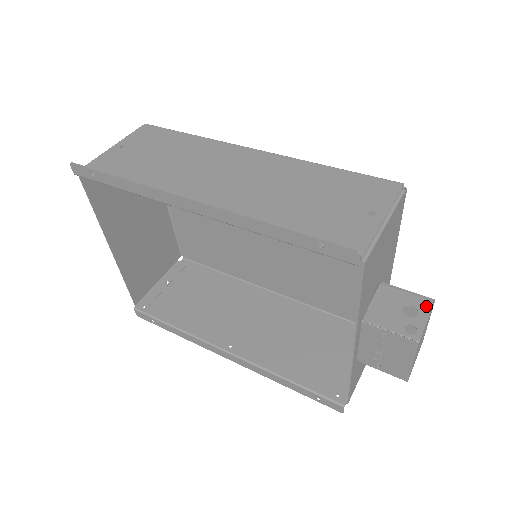
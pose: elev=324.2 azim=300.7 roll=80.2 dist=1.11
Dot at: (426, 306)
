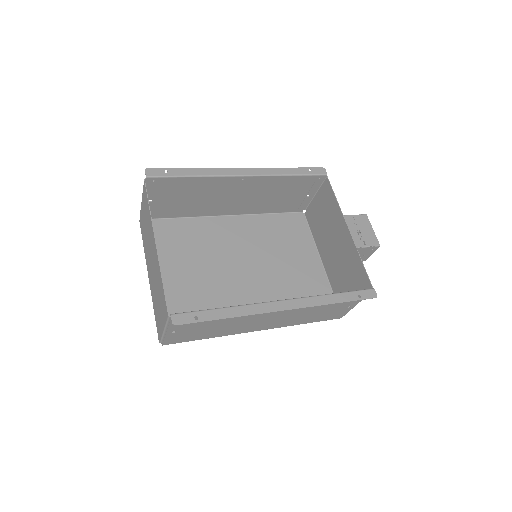
Dot at: occluded
